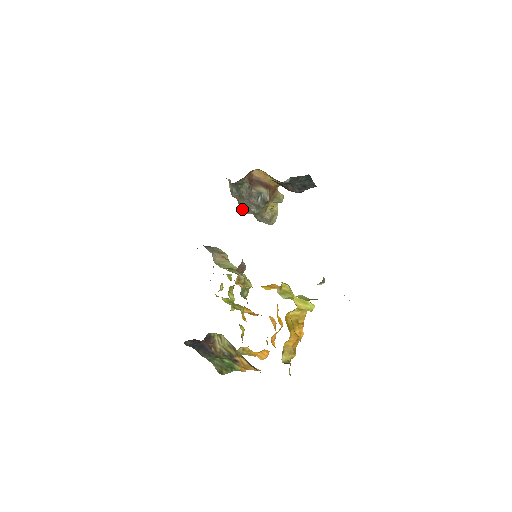
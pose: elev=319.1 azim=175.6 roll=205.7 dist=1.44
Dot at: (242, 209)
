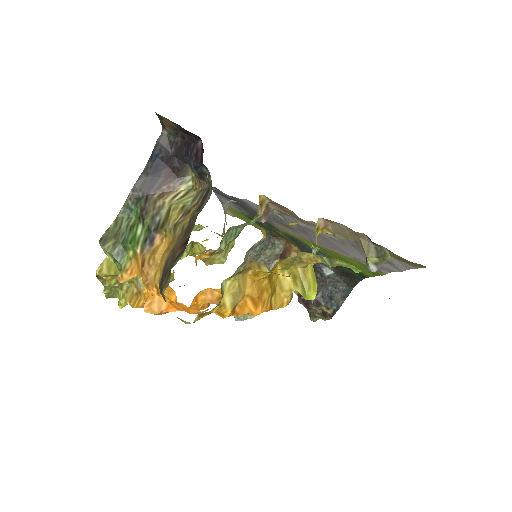
Dot at: occluded
